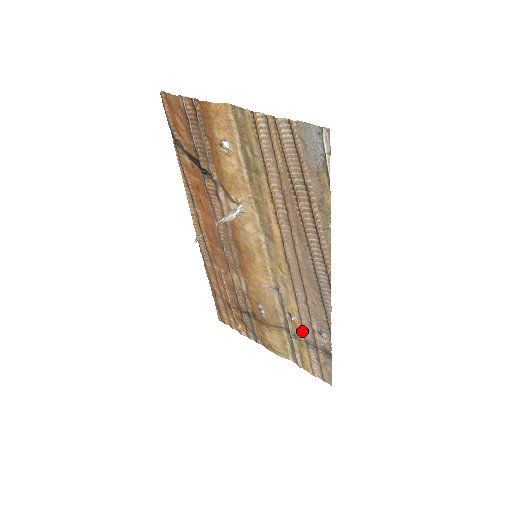
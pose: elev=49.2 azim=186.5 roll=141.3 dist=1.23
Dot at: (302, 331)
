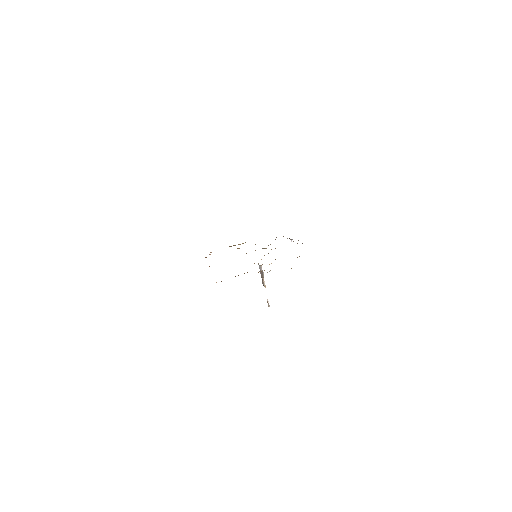
Dot at: occluded
